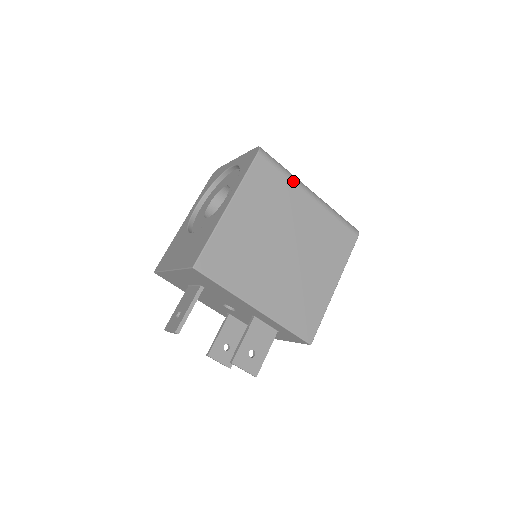
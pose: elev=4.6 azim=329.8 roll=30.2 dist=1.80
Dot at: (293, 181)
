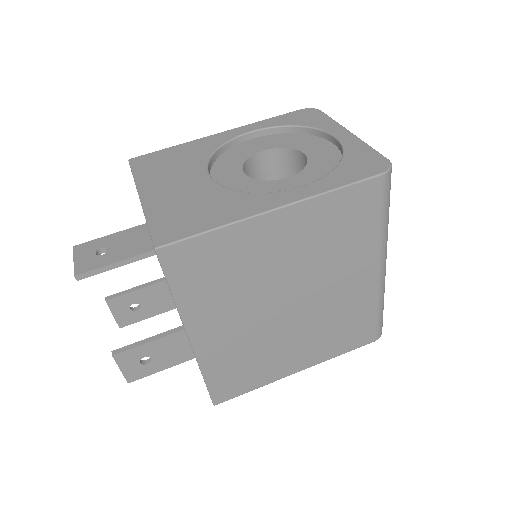
Dot at: (381, 239)
